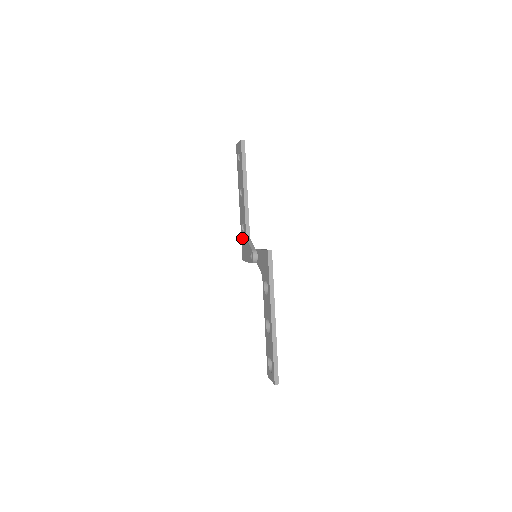
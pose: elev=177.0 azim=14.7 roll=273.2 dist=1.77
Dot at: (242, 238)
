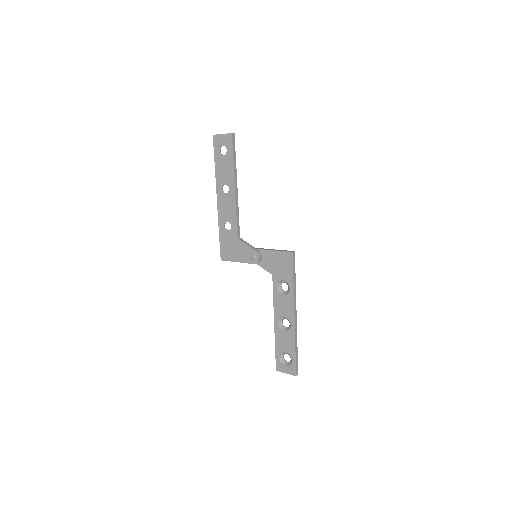
Dot at: (223, 237)
